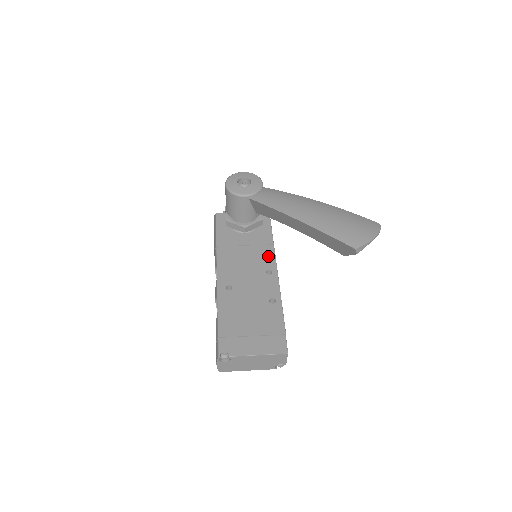
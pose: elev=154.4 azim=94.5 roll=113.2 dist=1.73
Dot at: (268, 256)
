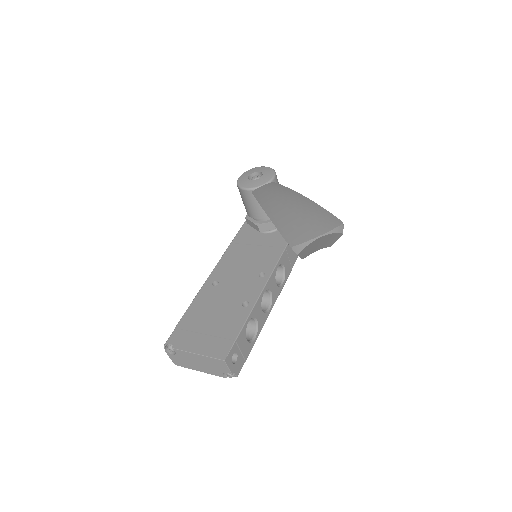
Dot at: (271, 258)
